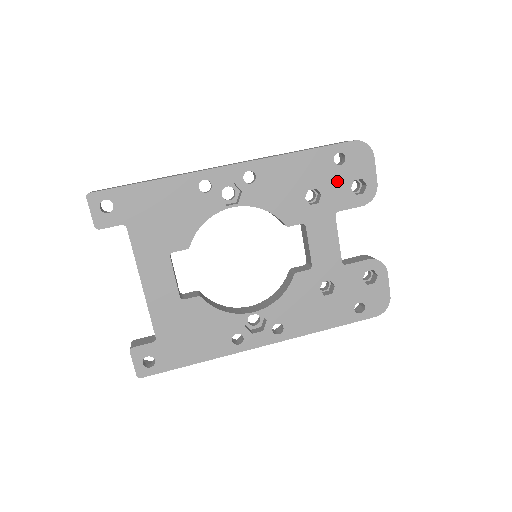
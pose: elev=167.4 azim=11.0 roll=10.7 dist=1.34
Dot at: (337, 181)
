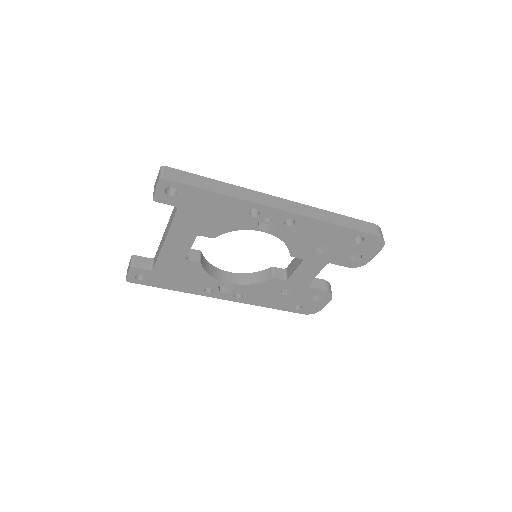
Dot at: (345, 249)
